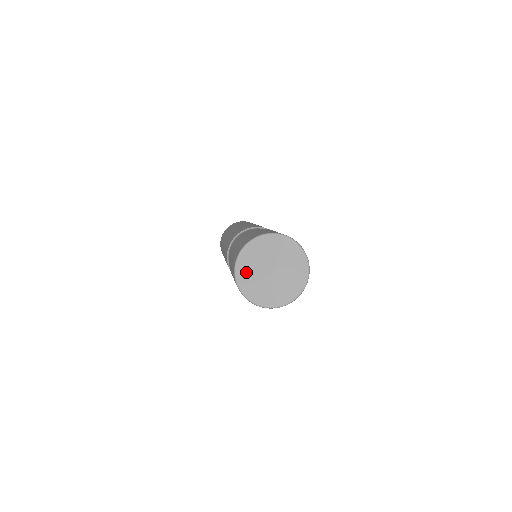
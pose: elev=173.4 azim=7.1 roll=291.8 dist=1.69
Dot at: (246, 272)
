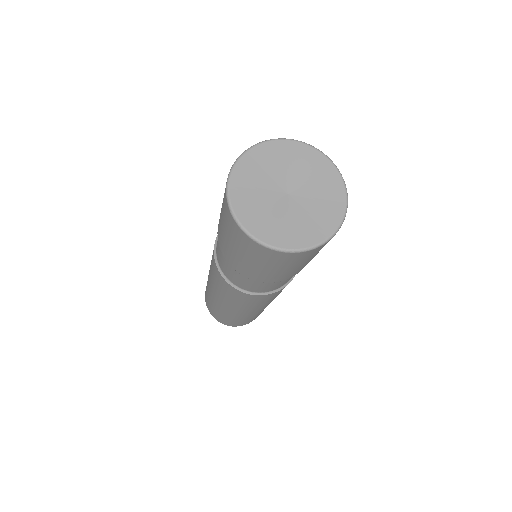
Dot at: (256, 165)
